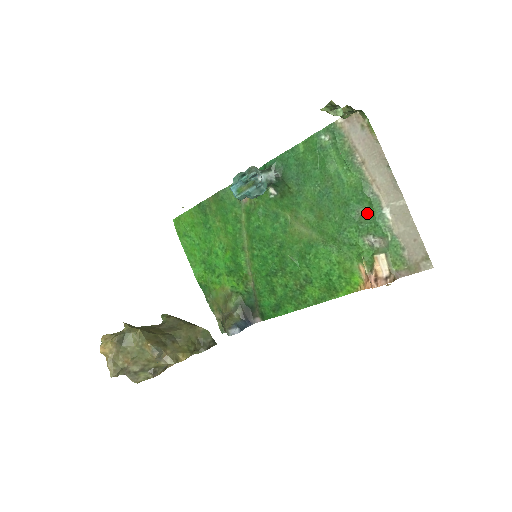
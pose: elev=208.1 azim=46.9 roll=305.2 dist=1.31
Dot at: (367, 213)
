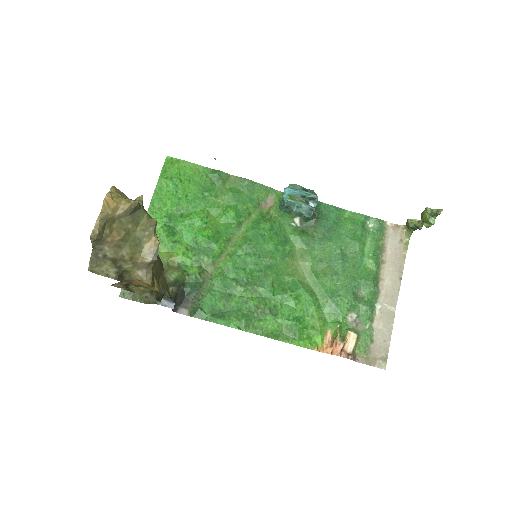
Dot at: (364, 297)
